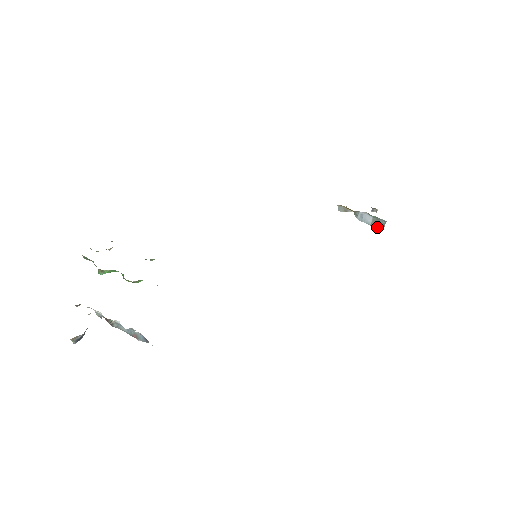
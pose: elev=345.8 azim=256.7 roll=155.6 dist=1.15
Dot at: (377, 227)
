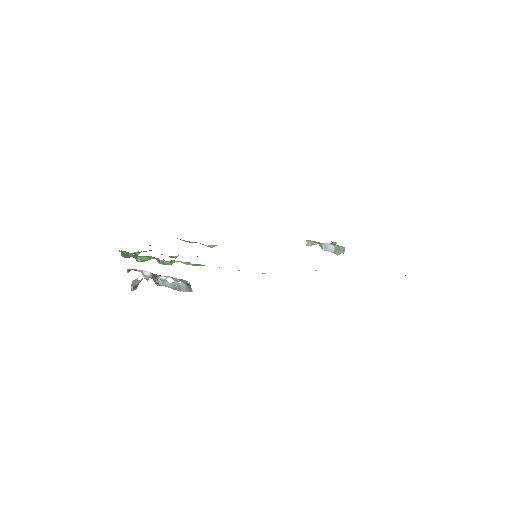
Dot at: (339, 253)
